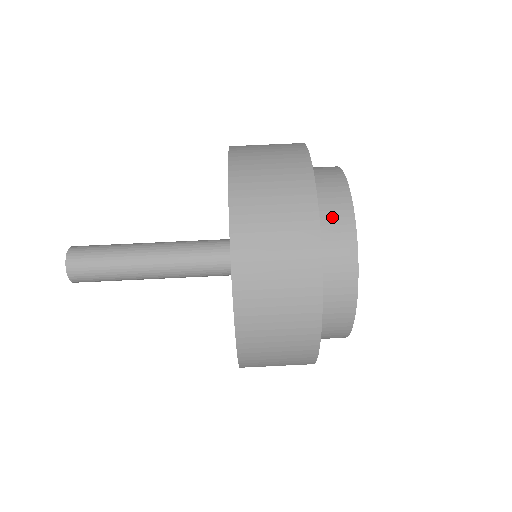
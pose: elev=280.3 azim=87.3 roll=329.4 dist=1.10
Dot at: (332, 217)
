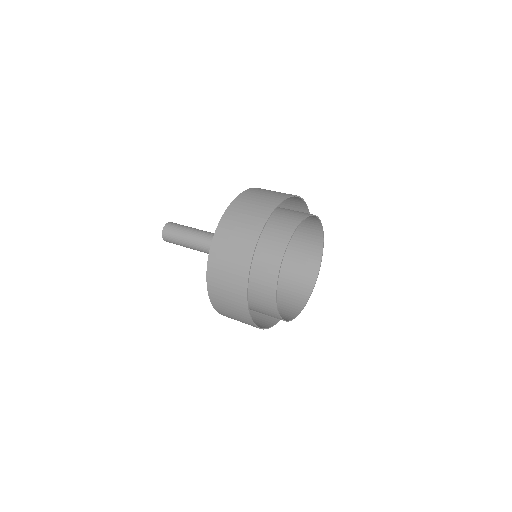
Dot at: (281, 230)
